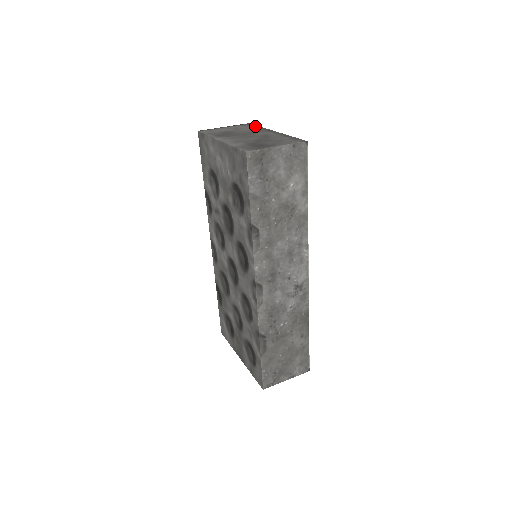
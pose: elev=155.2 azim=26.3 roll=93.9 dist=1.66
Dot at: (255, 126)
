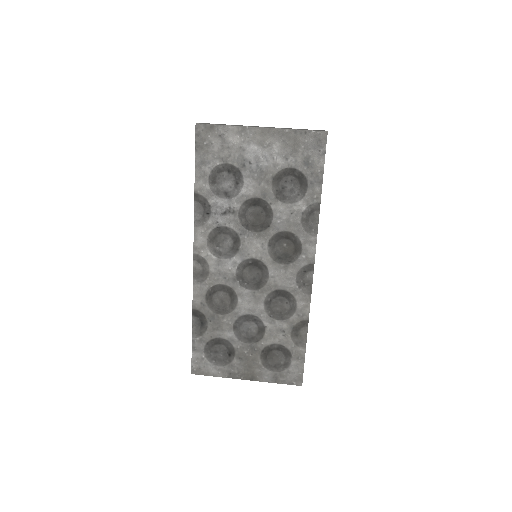
Dot at: occluded
